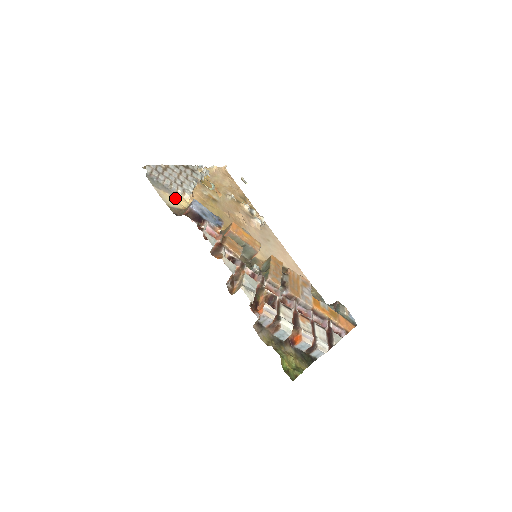
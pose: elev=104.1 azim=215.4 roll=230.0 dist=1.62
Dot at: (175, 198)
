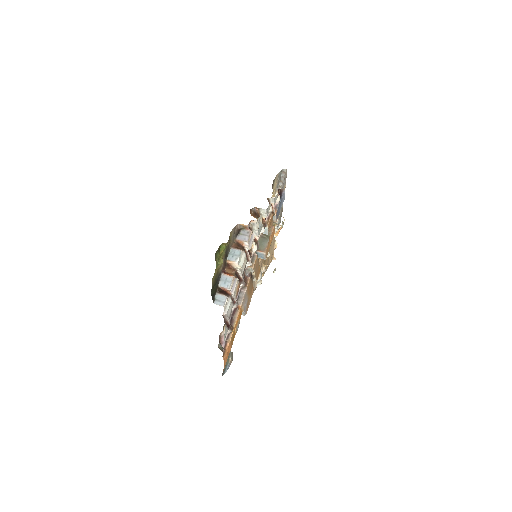
Dot at: (275, 189)
